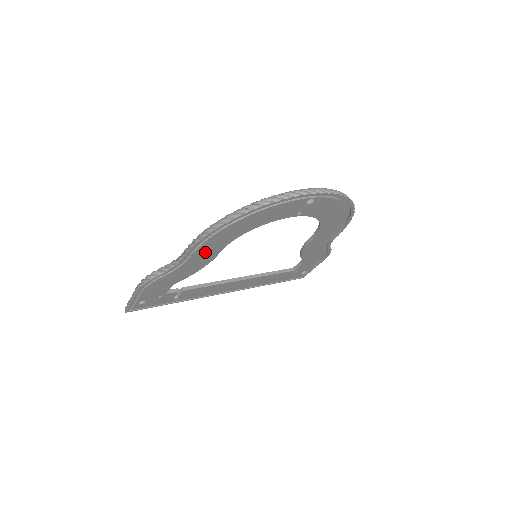
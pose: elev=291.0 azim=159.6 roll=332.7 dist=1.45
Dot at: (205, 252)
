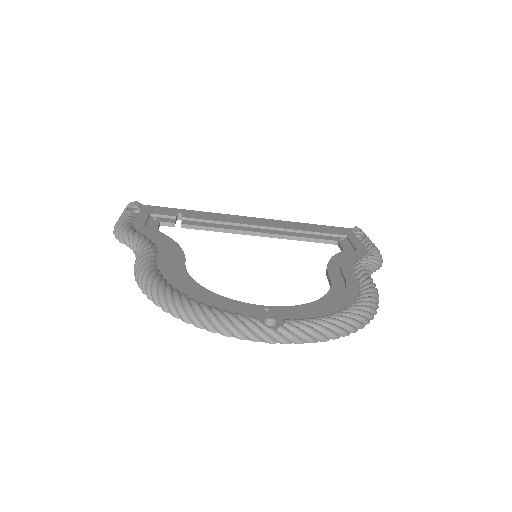
Dot at: occluded
